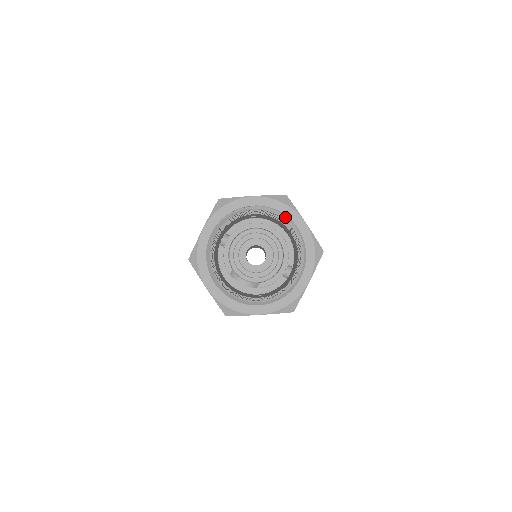
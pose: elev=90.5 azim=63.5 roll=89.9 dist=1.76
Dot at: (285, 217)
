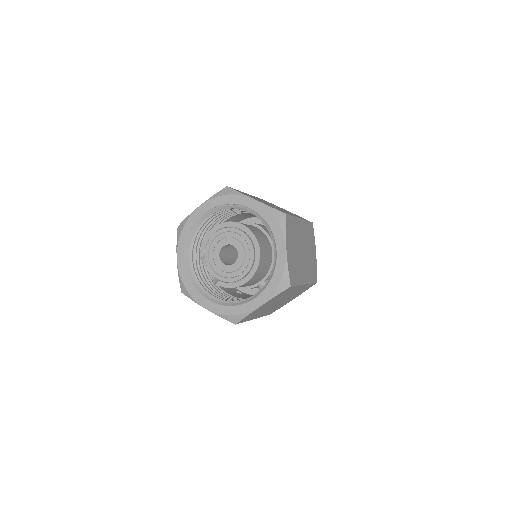
Dot at: (272, 234)
